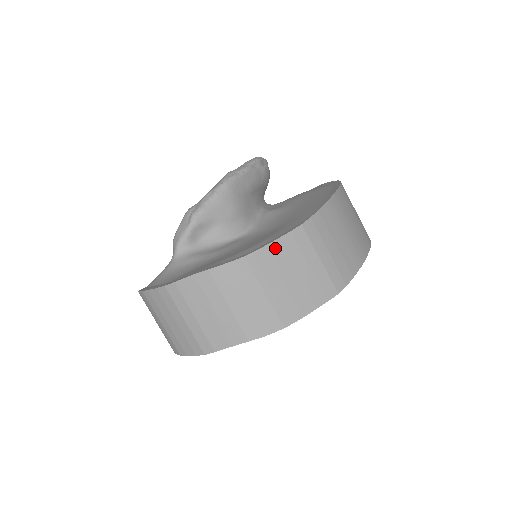
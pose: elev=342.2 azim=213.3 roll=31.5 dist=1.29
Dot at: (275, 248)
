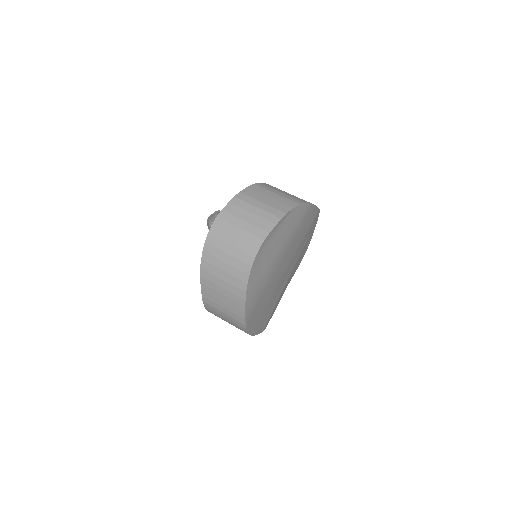
Dot at: occluded
